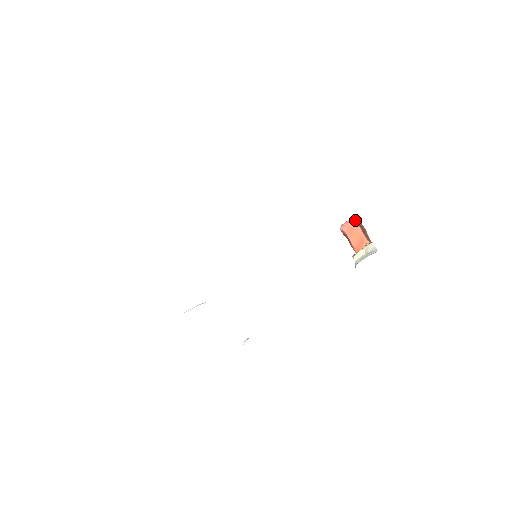
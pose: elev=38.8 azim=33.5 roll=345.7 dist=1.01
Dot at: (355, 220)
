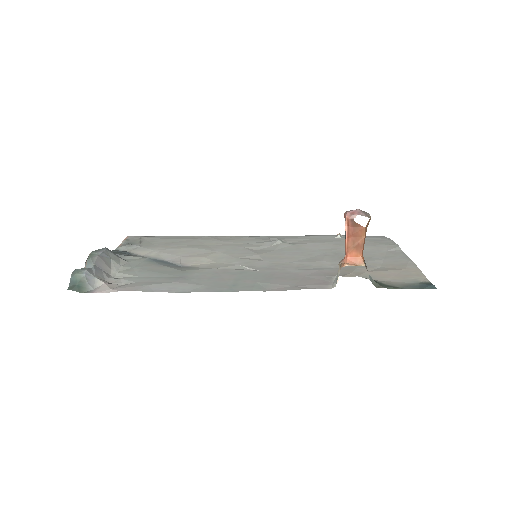
Dot at: (345, 222)
